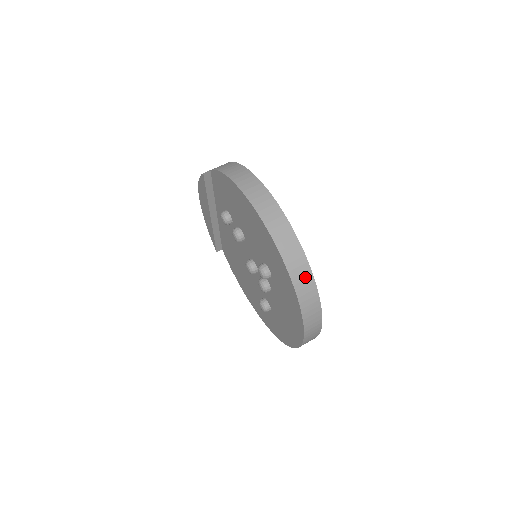
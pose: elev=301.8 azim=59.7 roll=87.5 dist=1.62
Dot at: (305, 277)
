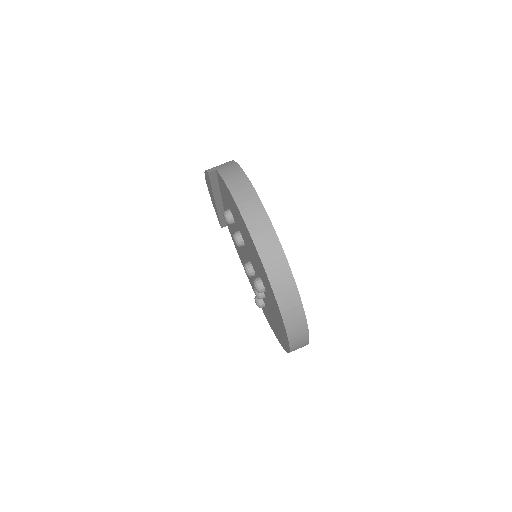
Dot at: (295, 311)
